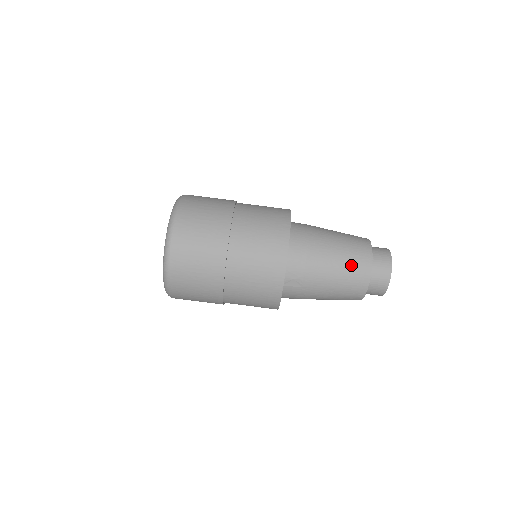
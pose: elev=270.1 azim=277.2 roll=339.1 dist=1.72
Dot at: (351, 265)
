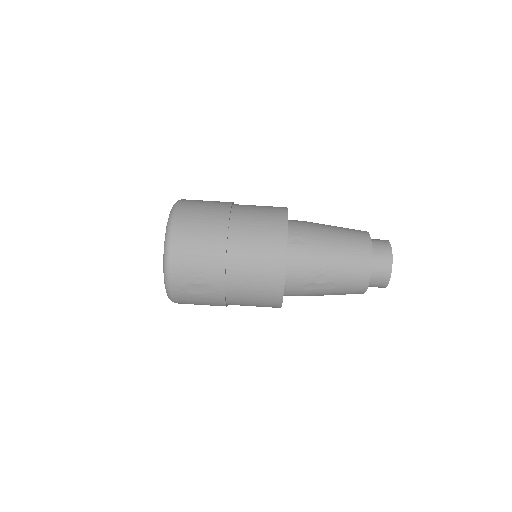
Dot at: (349, 231)
